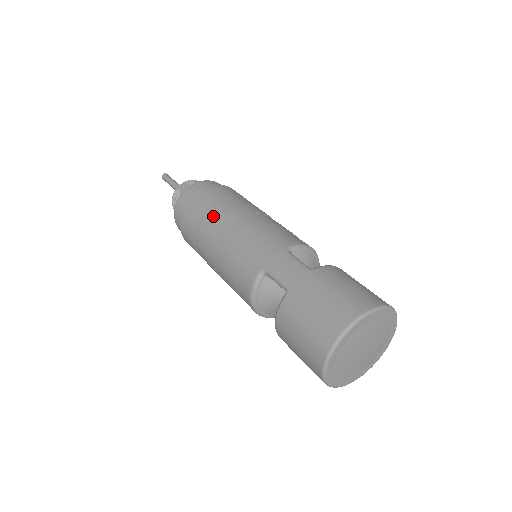
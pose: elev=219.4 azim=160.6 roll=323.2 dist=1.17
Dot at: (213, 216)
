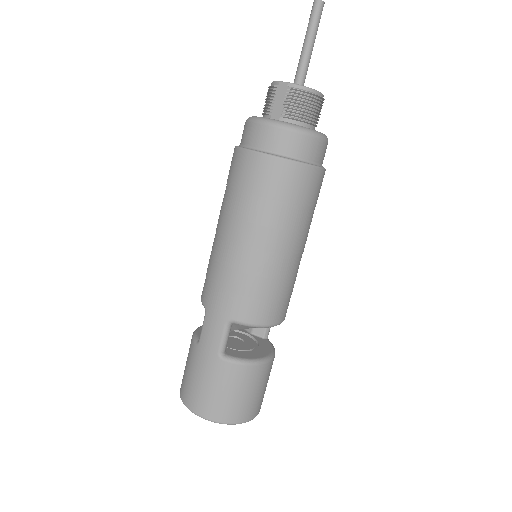
Dot at: (233, 206)
